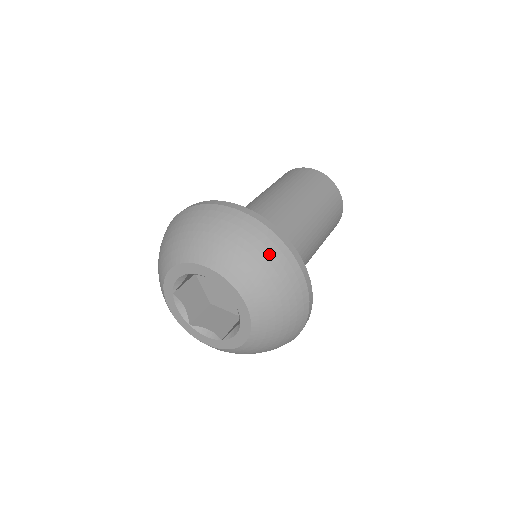
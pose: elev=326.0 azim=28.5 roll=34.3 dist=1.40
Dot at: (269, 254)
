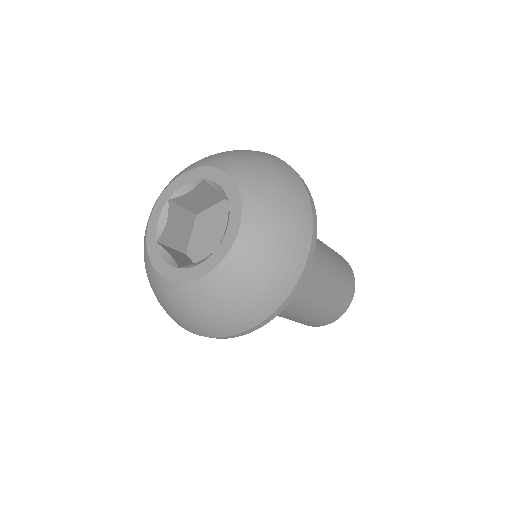
Dot at: (294, 202)
